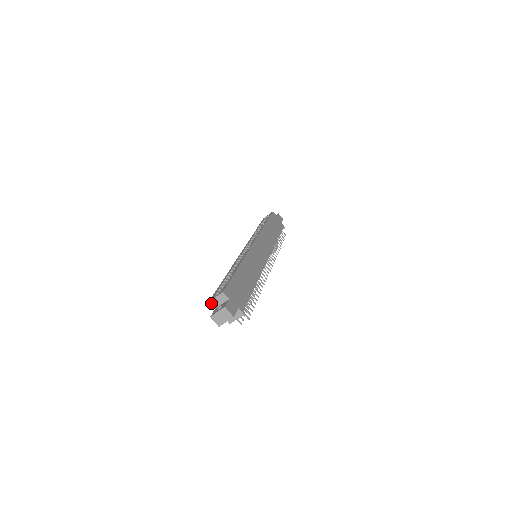
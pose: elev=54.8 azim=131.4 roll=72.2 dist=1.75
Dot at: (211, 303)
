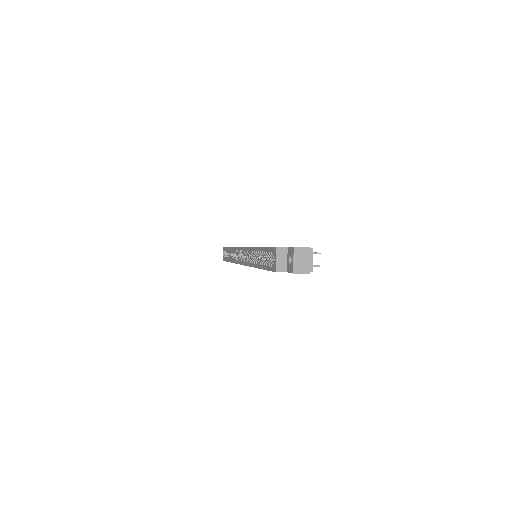
Dot at: (278, 271)
